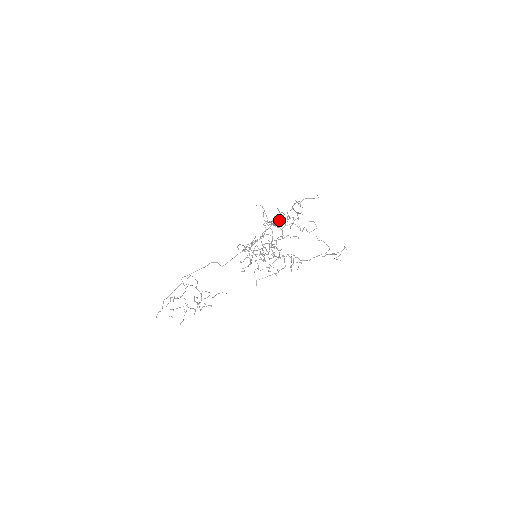
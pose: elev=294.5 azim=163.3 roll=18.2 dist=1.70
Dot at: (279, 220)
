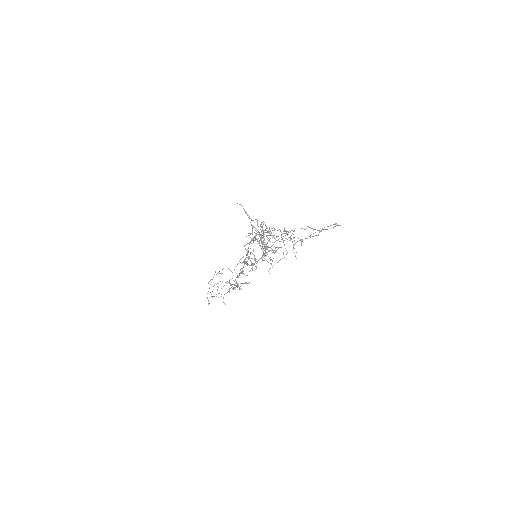
Dot at: occluded
